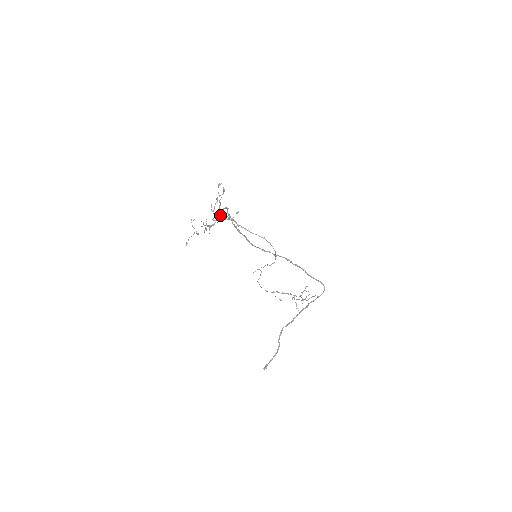
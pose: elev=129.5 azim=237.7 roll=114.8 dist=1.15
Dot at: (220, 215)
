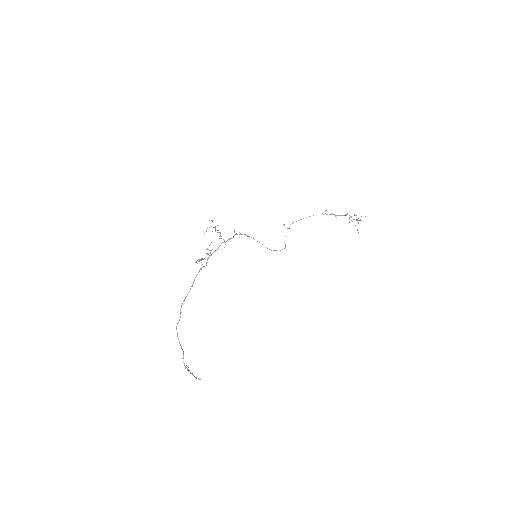
Dot at: occluded
